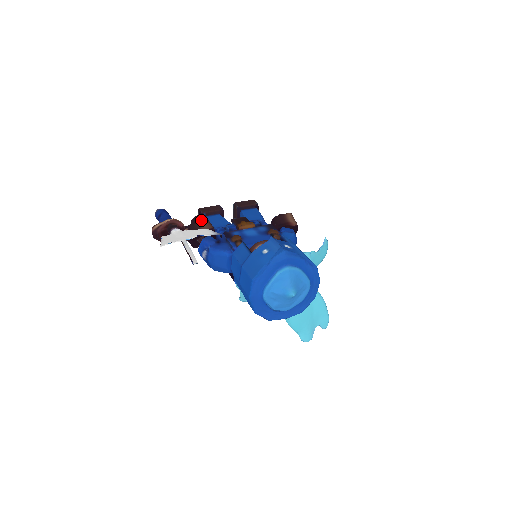
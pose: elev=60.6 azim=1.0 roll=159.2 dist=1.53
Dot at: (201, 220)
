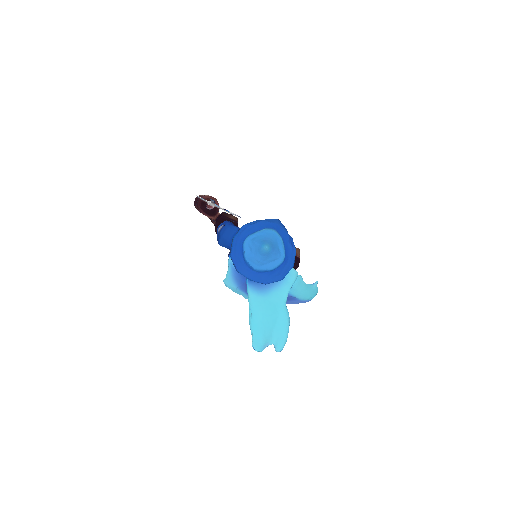
Dot at: occluded
